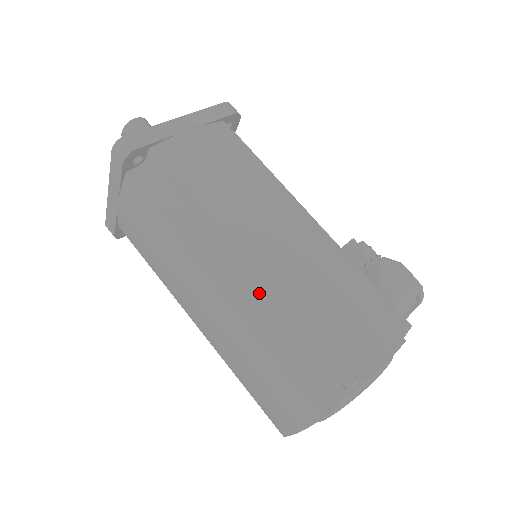
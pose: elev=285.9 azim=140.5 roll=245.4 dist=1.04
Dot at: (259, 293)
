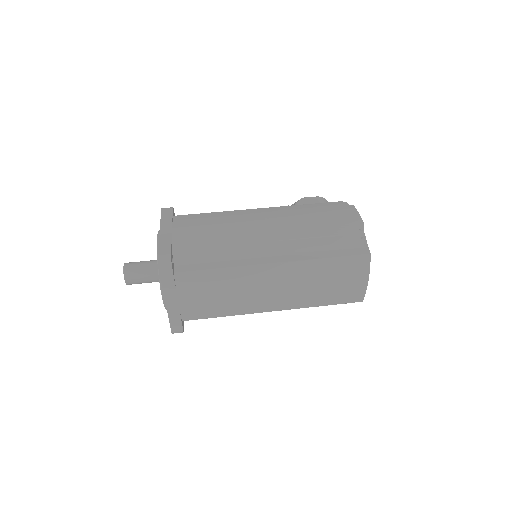
Dot at: (291, 248)
